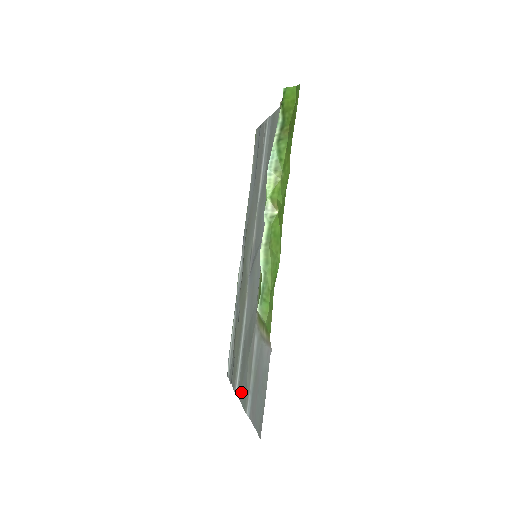
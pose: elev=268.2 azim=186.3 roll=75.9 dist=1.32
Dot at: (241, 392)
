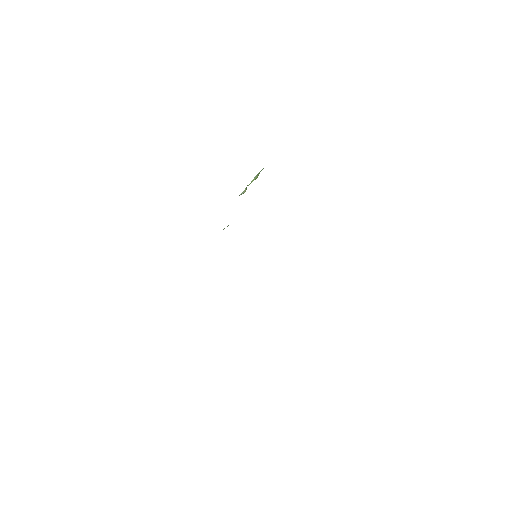
Dot at: occluded
